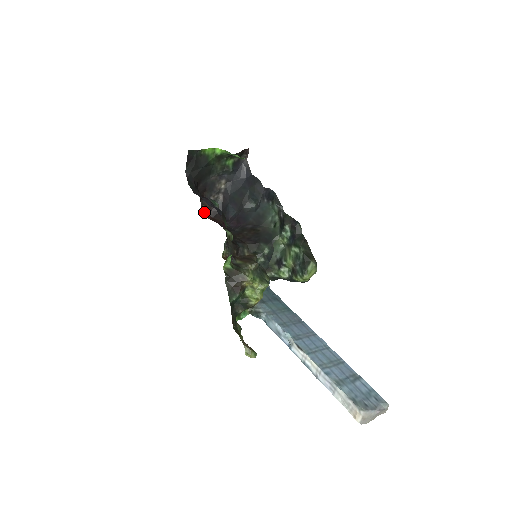
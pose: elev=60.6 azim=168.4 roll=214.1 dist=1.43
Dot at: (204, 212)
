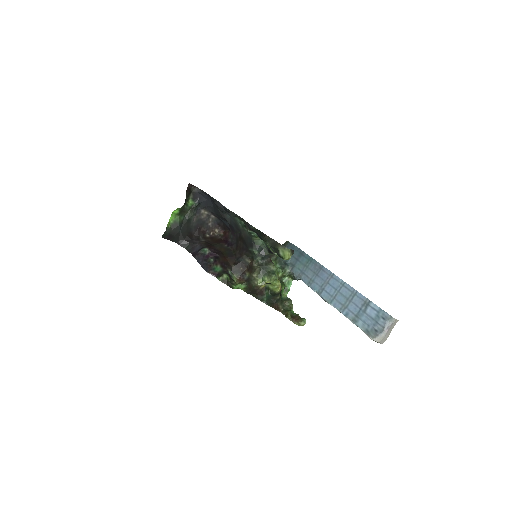
Dot at: (216, 235)
